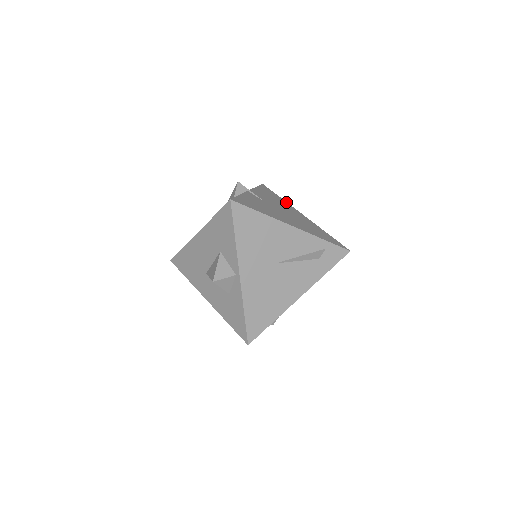
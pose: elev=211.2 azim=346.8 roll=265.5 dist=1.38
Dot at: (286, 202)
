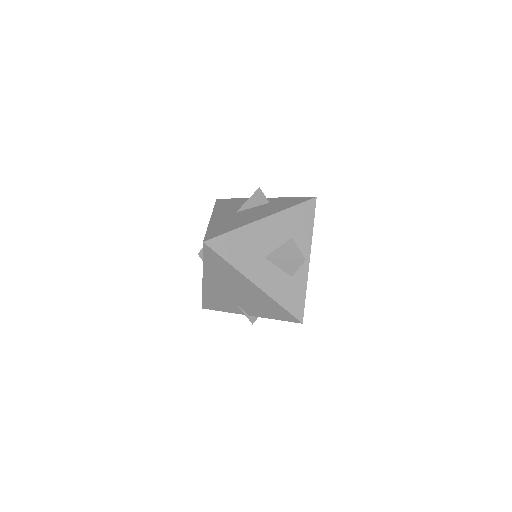
Dot at: occluded
